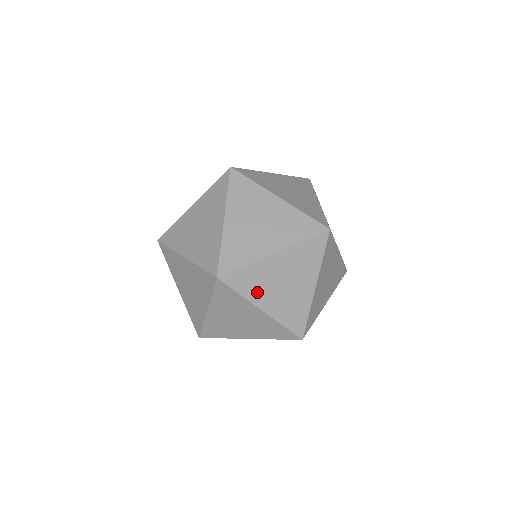
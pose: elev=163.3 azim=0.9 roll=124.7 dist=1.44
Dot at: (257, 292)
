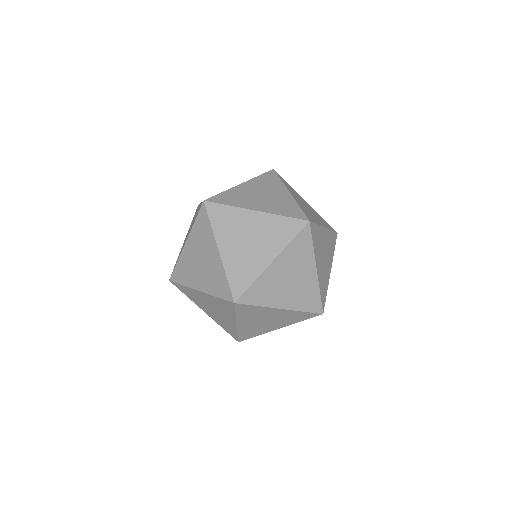
Dot at: (271, 298)
